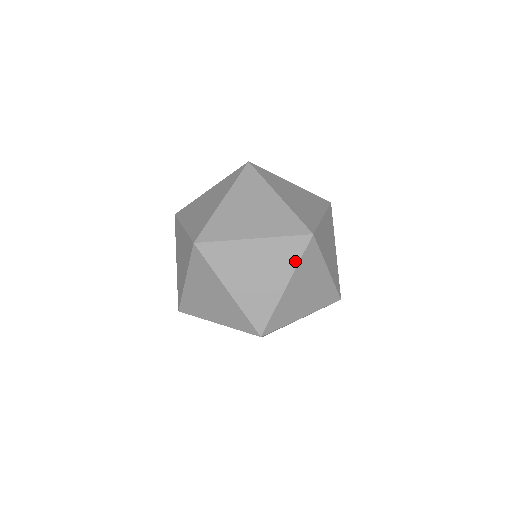
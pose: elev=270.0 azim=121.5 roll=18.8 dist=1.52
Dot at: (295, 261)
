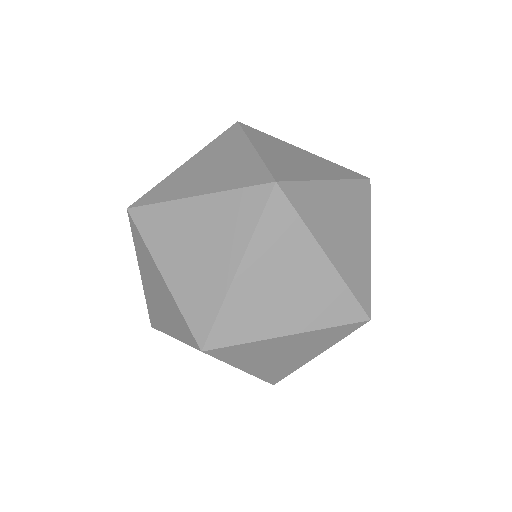
Dot at: (346, 177)
